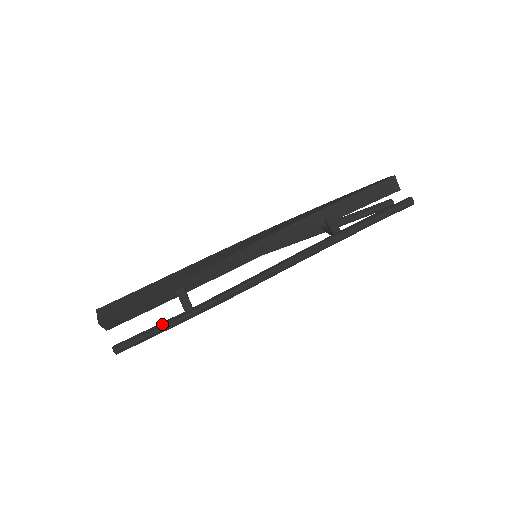
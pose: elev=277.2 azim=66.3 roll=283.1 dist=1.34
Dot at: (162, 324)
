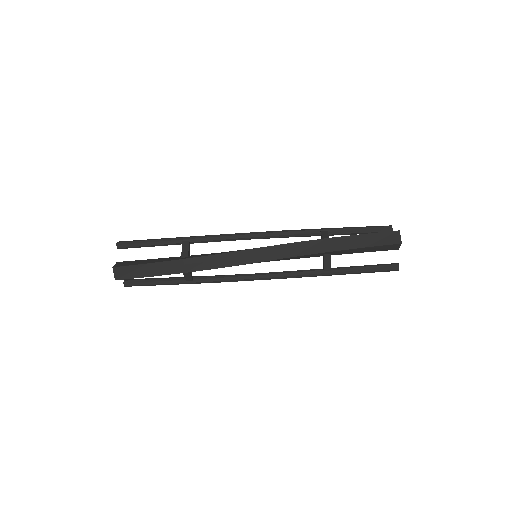
Dot at: (166, 282)
